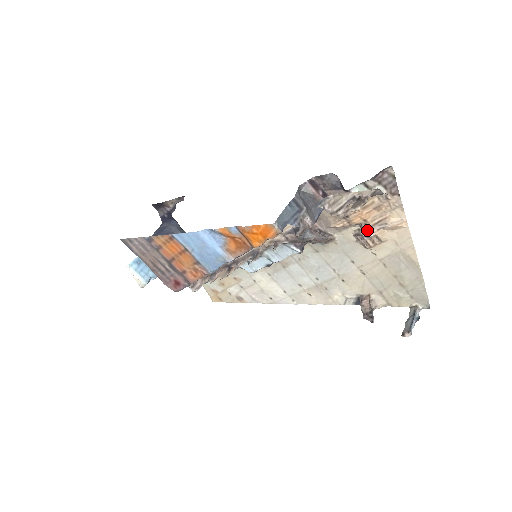
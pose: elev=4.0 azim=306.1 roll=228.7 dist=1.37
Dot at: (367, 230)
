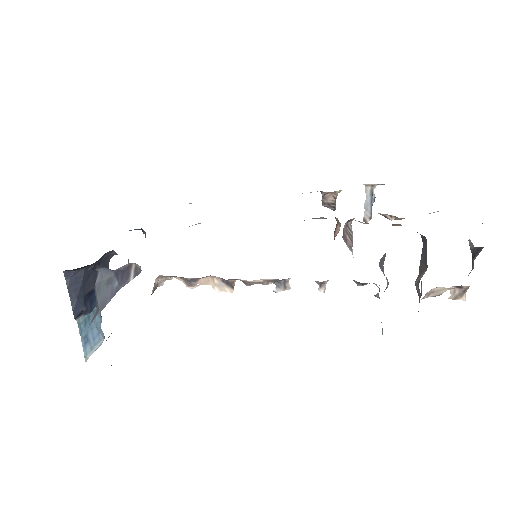
Dot at: (401, 219)
